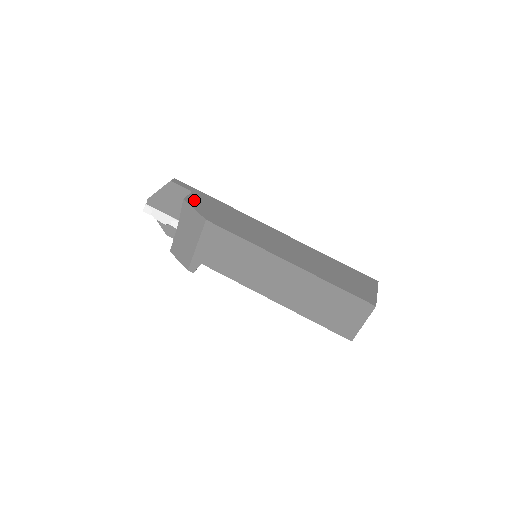
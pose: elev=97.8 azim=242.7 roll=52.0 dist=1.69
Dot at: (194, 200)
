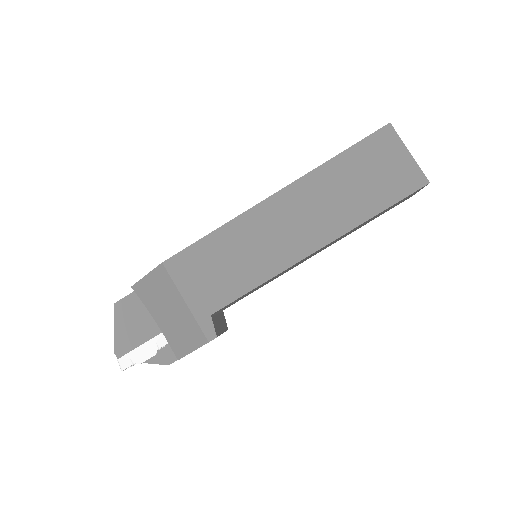
Dot at: occluded
